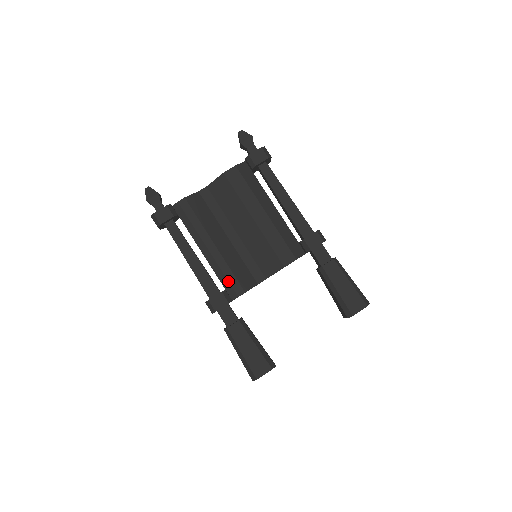
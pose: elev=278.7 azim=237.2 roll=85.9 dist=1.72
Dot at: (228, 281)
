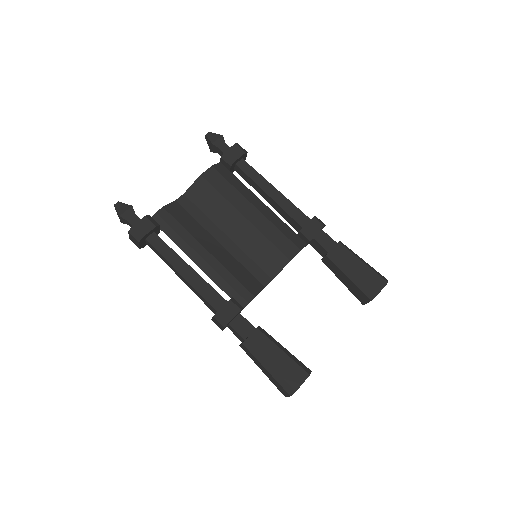
Dot at: (233, 288)
